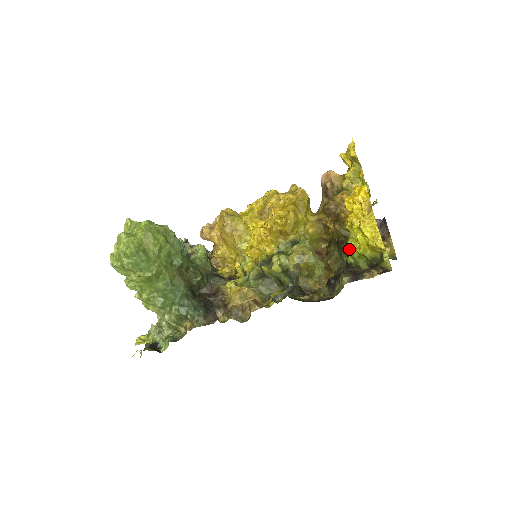
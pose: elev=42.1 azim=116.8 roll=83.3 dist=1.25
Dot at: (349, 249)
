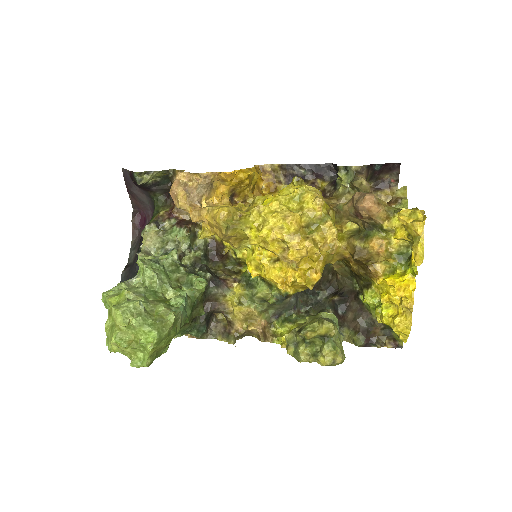
Dot at: (367, 303)
